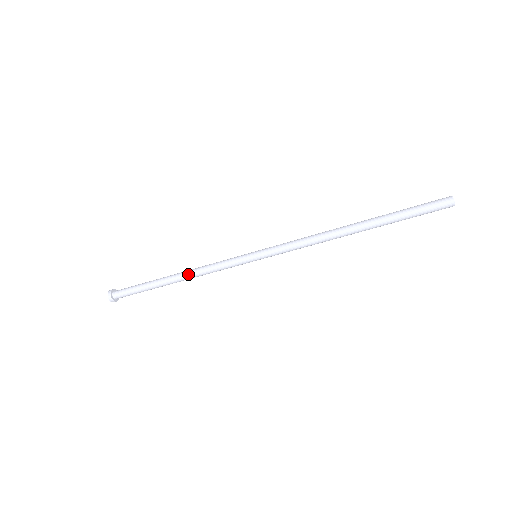
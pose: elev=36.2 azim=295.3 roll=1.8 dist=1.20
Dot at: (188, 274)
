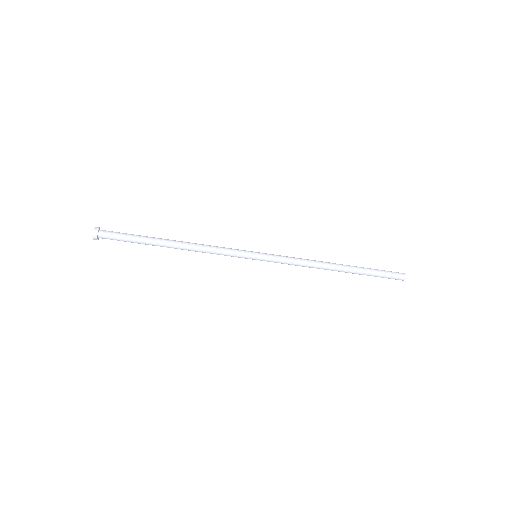
Dot at: (190, 247)
